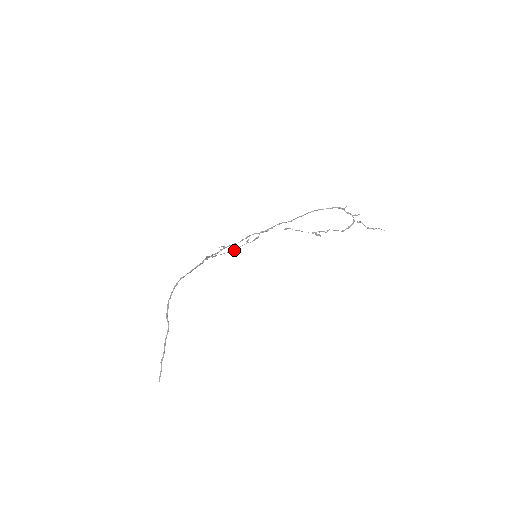
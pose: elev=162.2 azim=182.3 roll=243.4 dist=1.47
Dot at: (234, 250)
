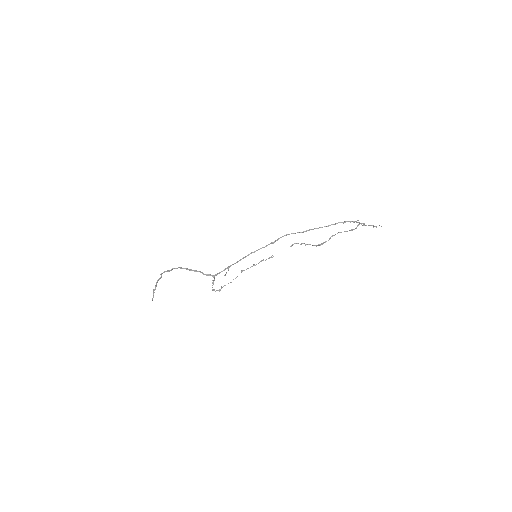
Dot at: occluded
